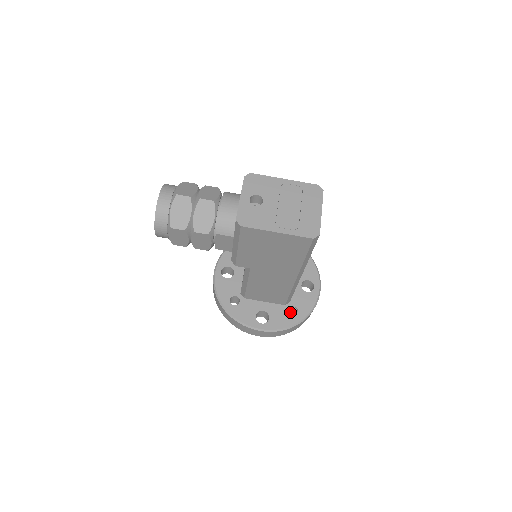
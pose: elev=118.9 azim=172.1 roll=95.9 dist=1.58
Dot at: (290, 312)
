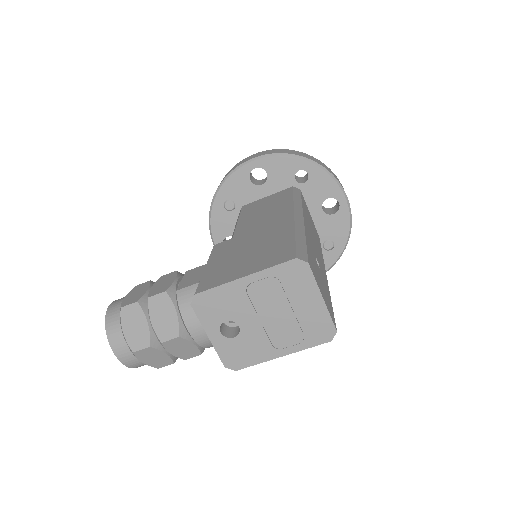
Dot at: (326, 249)
